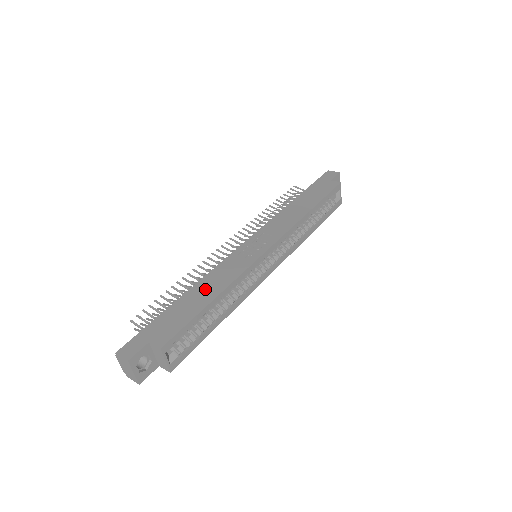
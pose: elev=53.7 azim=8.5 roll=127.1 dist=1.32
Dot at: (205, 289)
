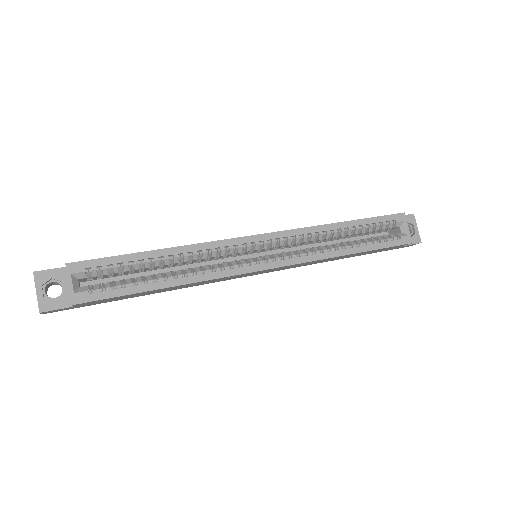
Dot at: occluded
